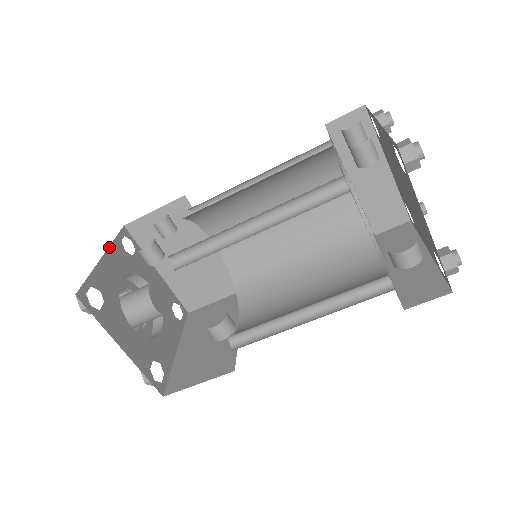
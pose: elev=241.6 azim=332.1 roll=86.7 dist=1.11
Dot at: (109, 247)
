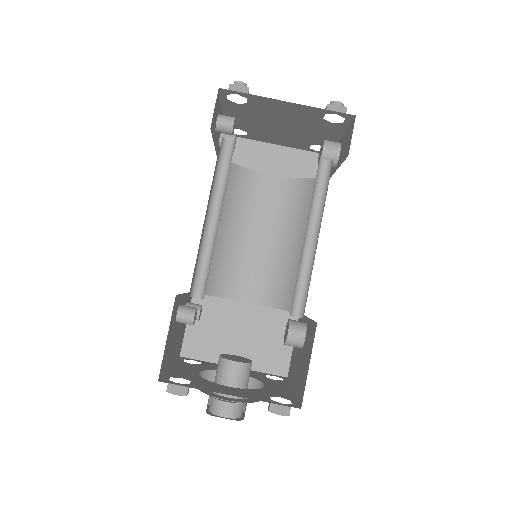
Dot at: (173, 364)
